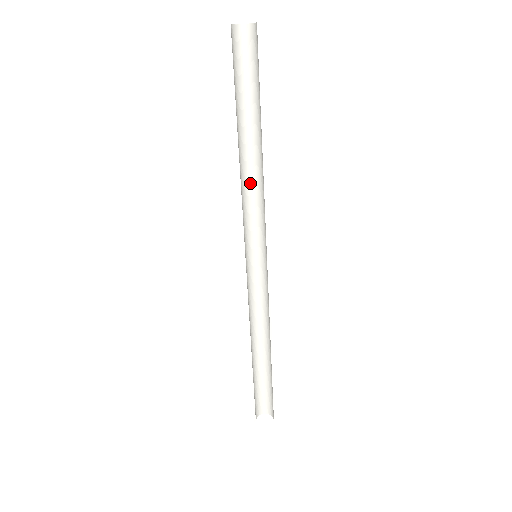
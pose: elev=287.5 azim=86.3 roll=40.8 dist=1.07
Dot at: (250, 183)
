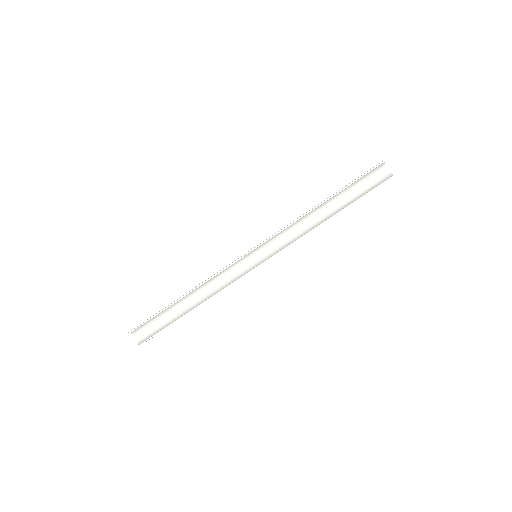
Dot at: (301, 224)
